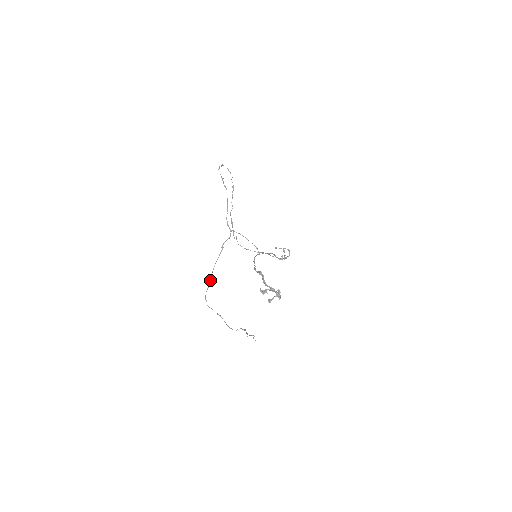
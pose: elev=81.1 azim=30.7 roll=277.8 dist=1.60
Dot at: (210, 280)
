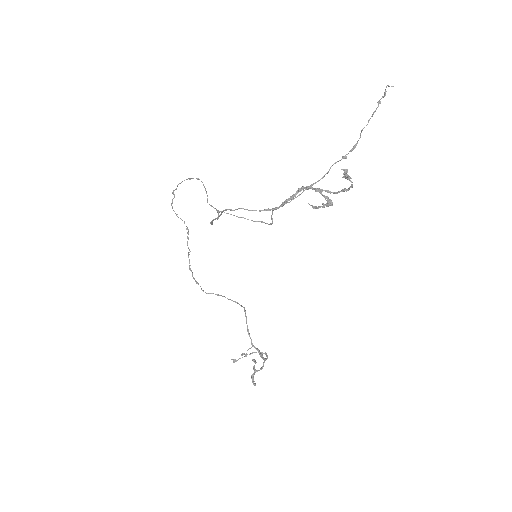
Dot at: (217, 218)
